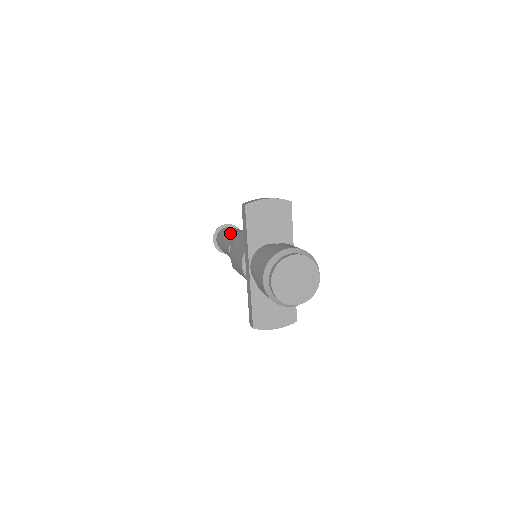
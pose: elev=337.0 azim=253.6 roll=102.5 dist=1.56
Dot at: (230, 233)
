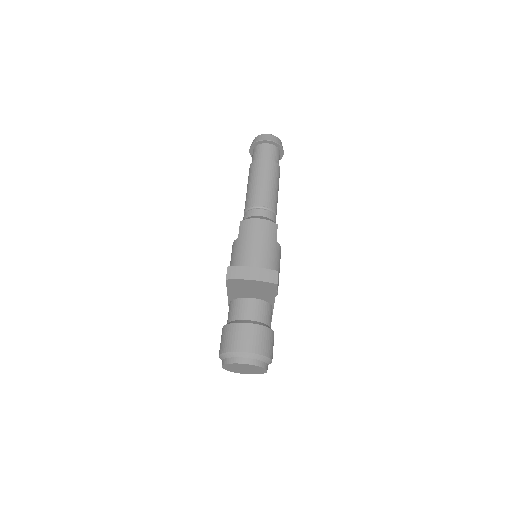
Dot at: (254, 184)
